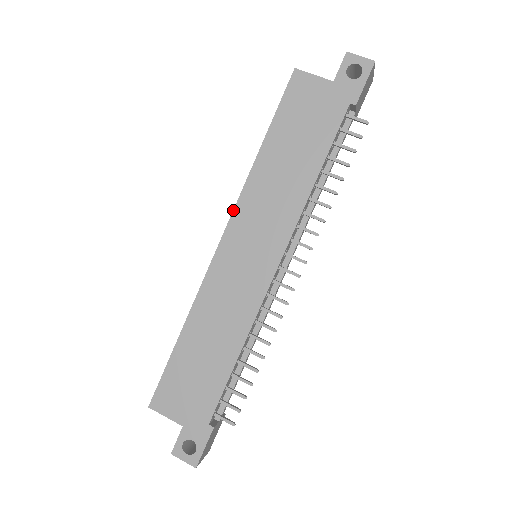
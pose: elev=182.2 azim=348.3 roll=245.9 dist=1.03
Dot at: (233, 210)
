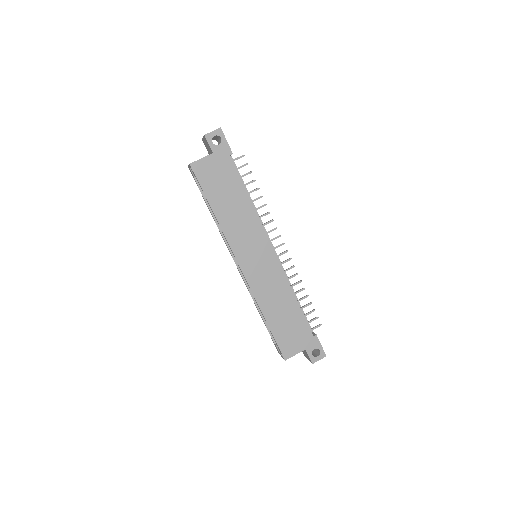
Dot at: (231, 249)
